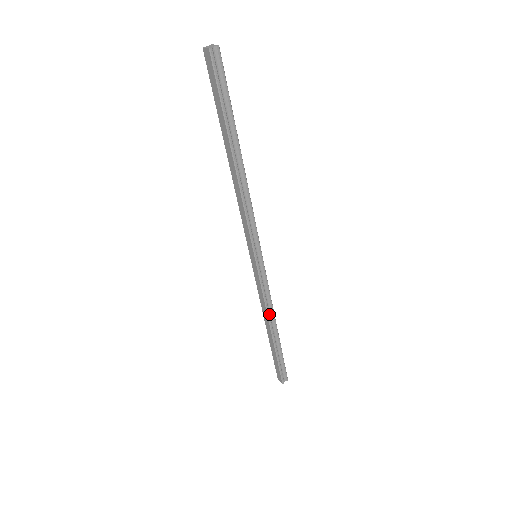
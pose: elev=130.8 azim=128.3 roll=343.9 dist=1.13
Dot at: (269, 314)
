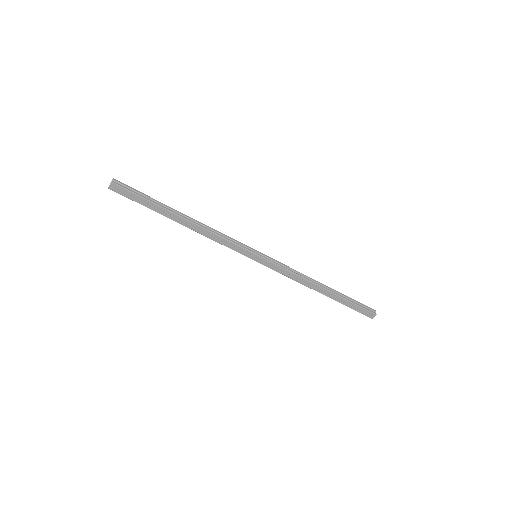
Dot at: (307, 279)
